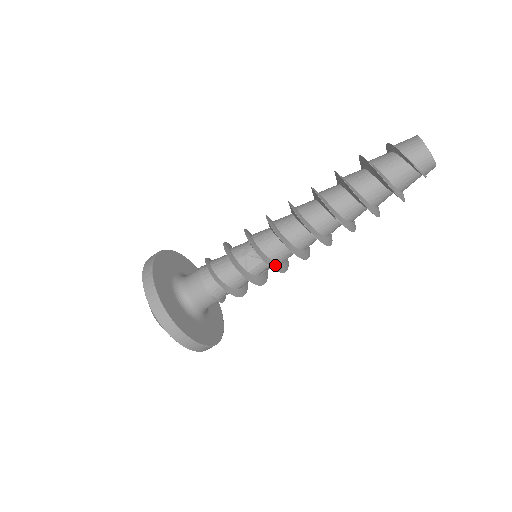
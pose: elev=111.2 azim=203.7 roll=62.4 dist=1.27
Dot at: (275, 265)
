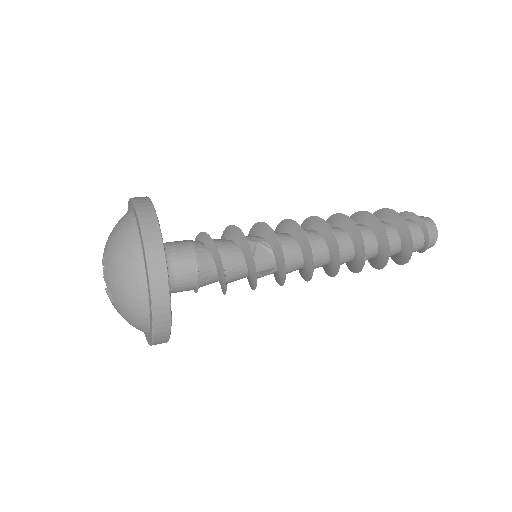
Dot at: (285, 265)
